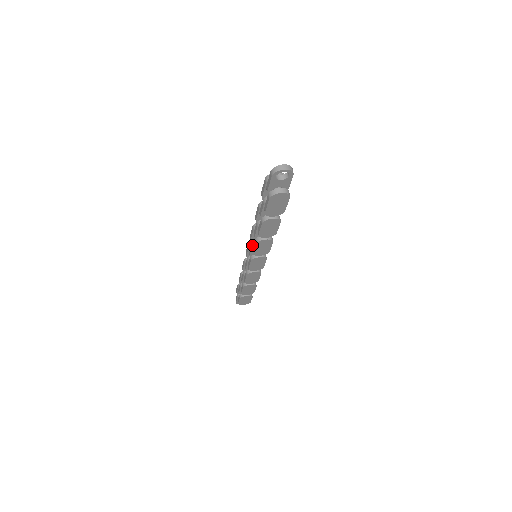
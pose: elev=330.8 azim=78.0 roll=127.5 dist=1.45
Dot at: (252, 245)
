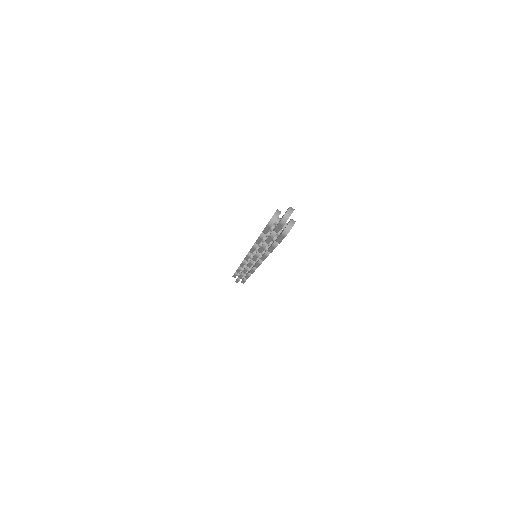
Dot at: occluded
